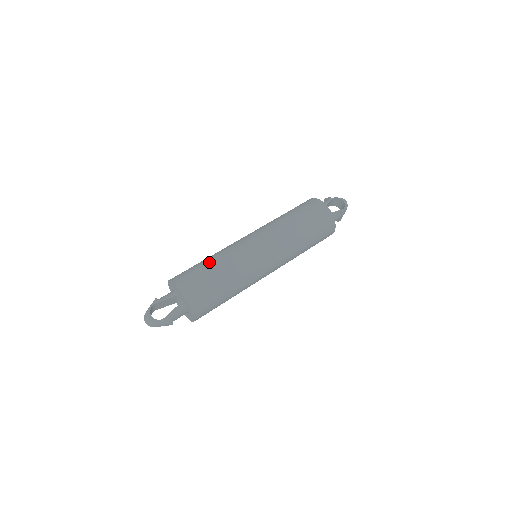
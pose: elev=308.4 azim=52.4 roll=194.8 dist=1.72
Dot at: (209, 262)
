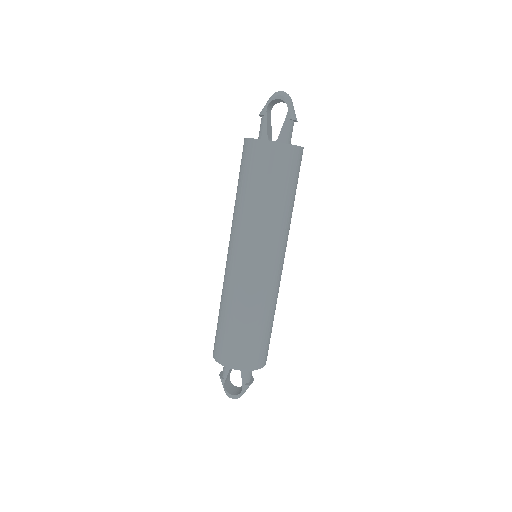
Dot at: (225, 318)
